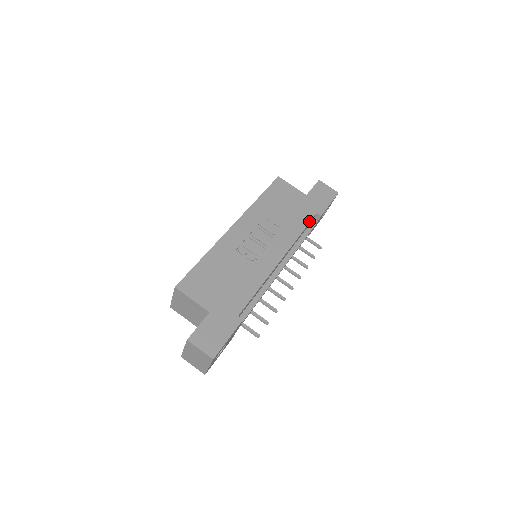
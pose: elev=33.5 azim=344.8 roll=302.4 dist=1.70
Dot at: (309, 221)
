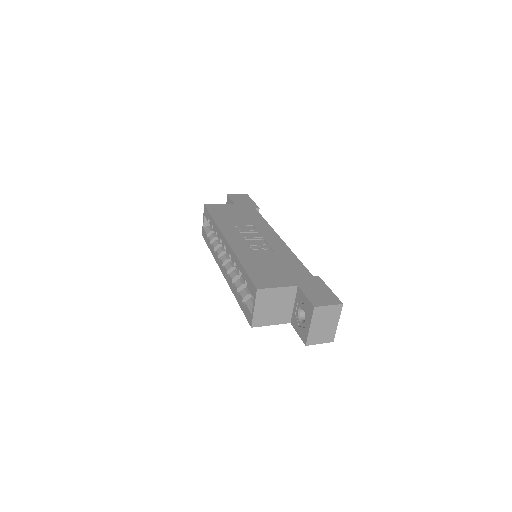
Dot at: (259, 214)
